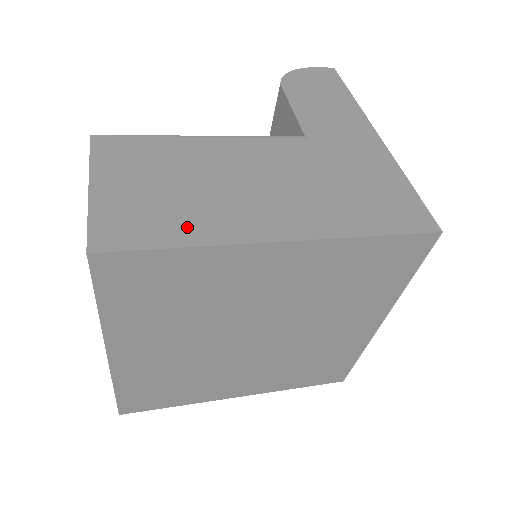
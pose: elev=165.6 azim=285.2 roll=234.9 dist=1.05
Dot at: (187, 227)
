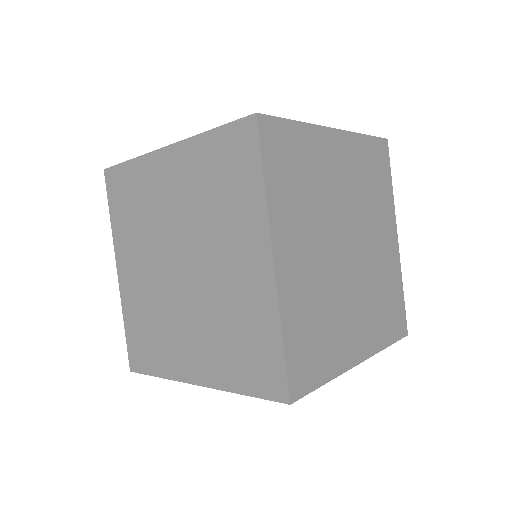
Dot at: occluded
